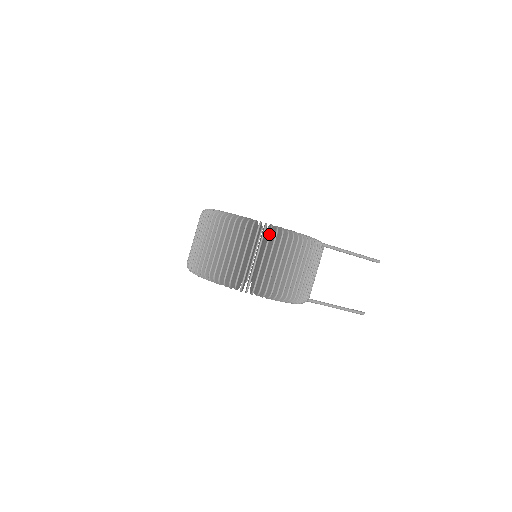
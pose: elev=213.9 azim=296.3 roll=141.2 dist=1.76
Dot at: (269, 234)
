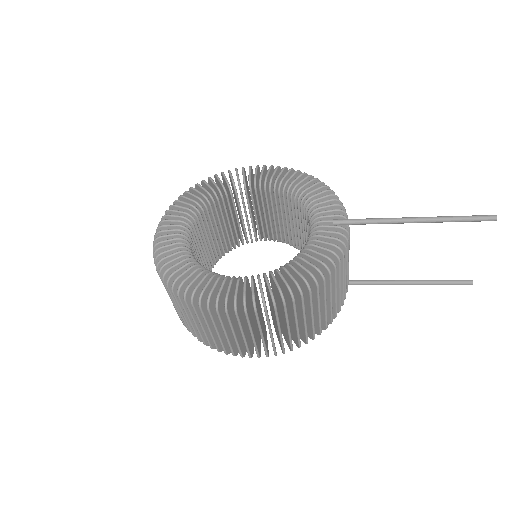
Dot at: occluded
